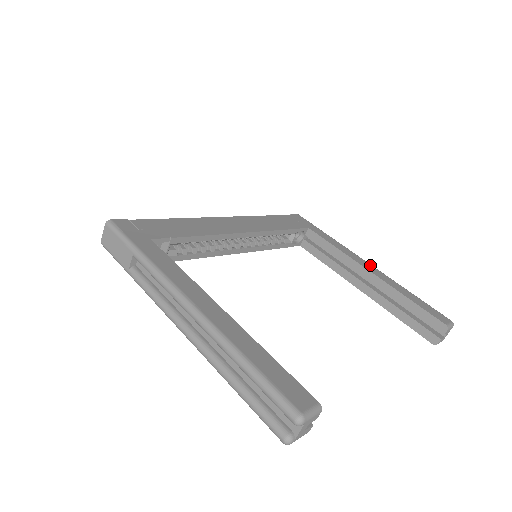
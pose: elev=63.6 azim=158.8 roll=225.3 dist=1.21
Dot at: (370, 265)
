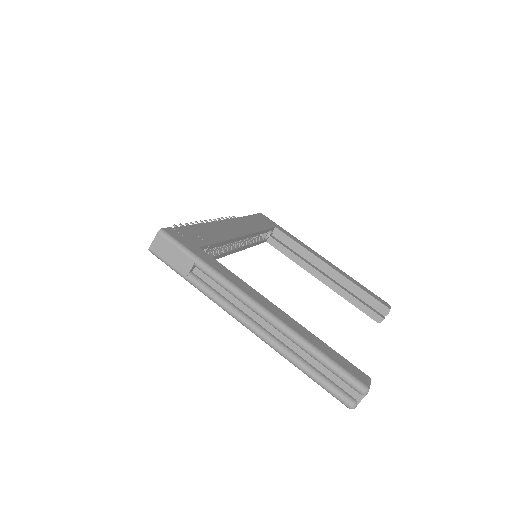
Dot at: (327, 260)
